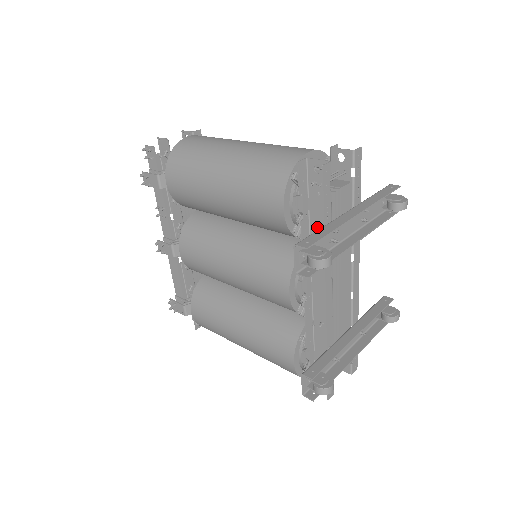
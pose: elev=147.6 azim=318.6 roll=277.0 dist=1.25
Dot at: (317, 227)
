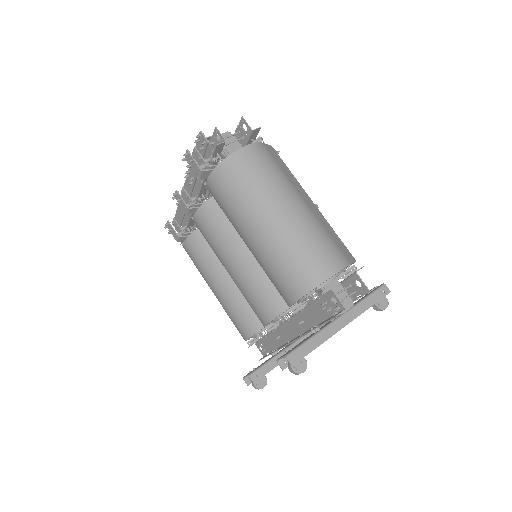
Dot at: (311, 313)
